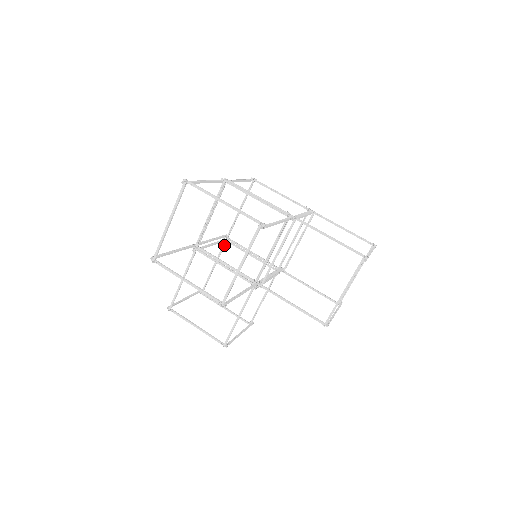
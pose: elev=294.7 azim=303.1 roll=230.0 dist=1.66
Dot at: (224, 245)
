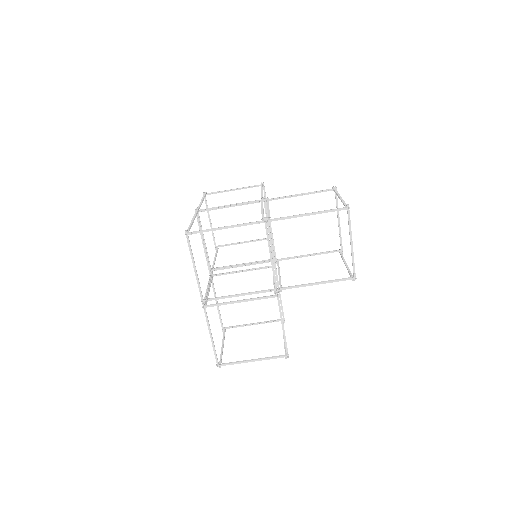
Dot at: (199, 208)
